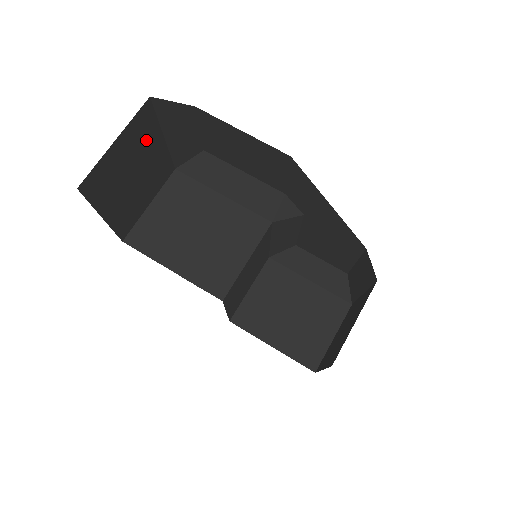
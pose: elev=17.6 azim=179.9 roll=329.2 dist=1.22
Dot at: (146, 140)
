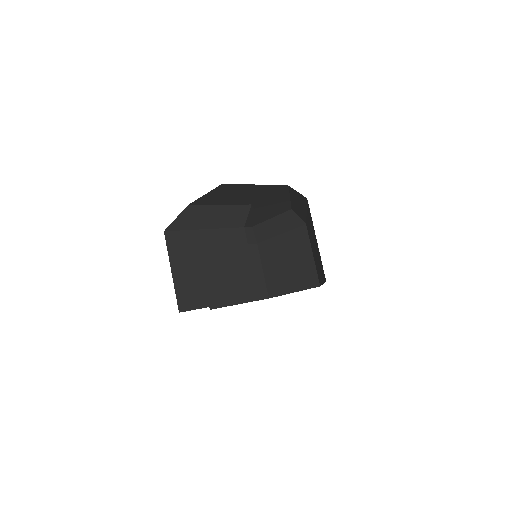
Dot at: occluded
